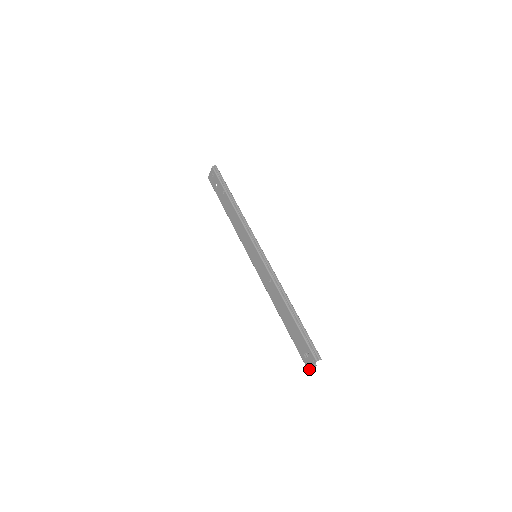
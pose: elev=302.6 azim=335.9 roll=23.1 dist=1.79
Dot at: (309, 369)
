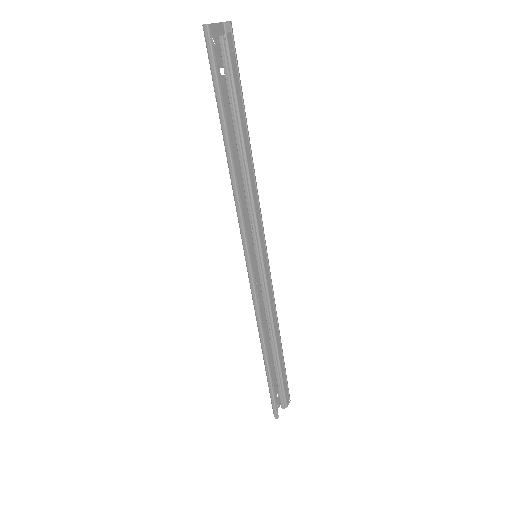
Dot at: occluded
